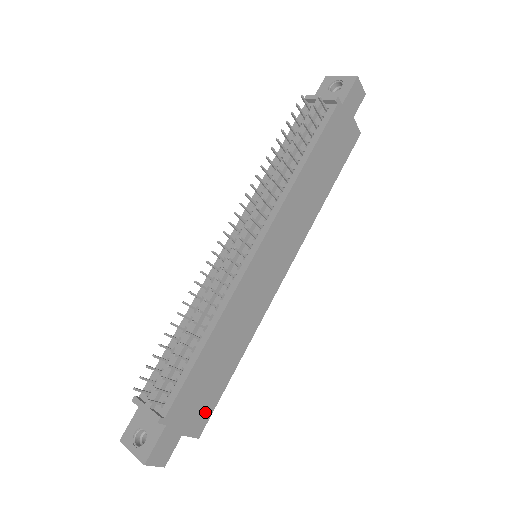
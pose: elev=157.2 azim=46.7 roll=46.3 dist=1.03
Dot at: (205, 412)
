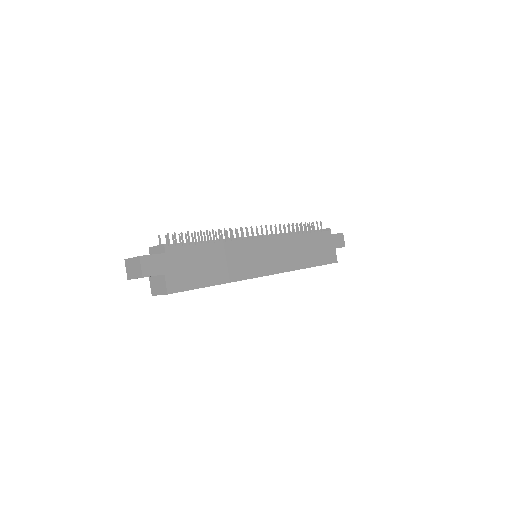
Dot at: (183, 283)
